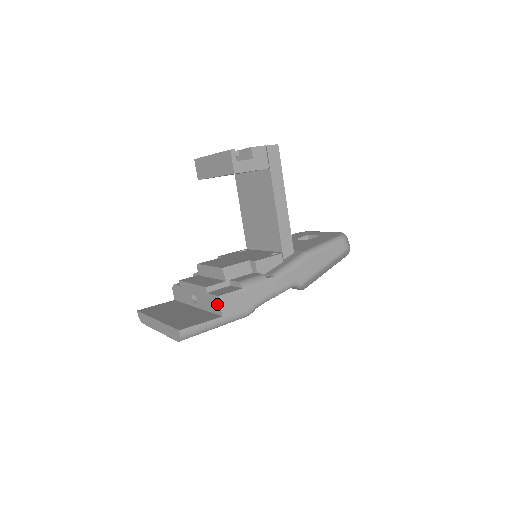
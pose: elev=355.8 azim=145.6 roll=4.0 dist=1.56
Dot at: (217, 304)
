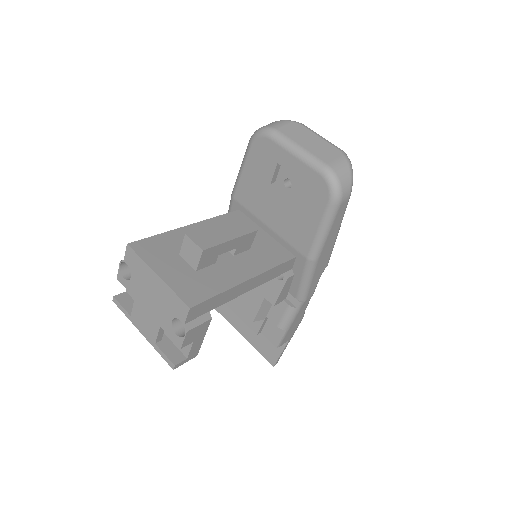
Dot at: occluded
